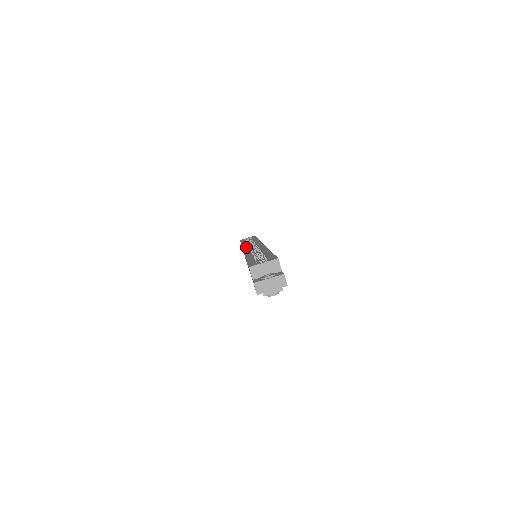
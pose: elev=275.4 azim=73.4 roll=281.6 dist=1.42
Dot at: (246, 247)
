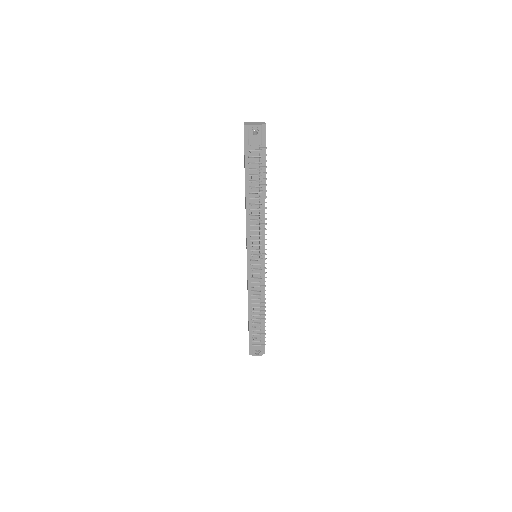
Dot at: occluded
